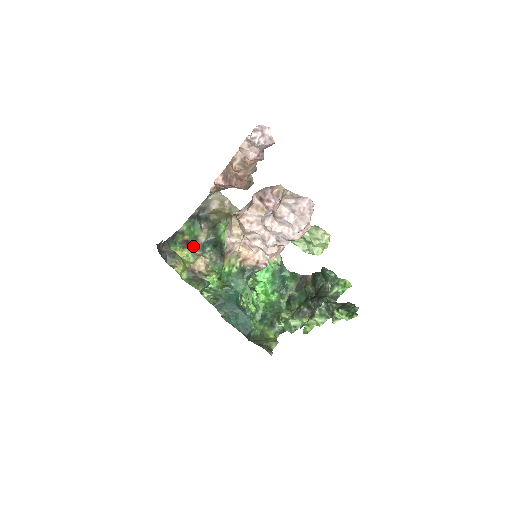
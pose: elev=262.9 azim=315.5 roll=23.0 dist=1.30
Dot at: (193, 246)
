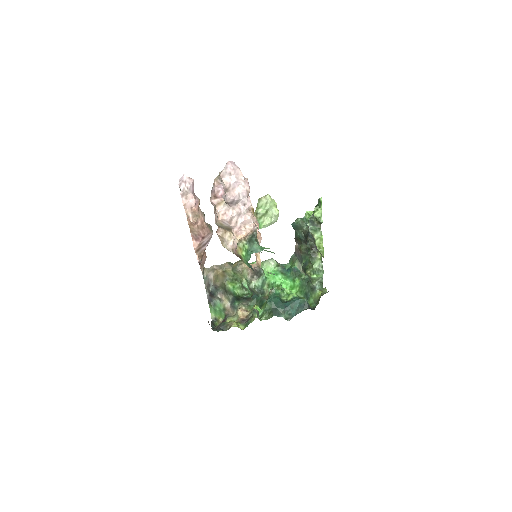
Dot at: (228, 316)
